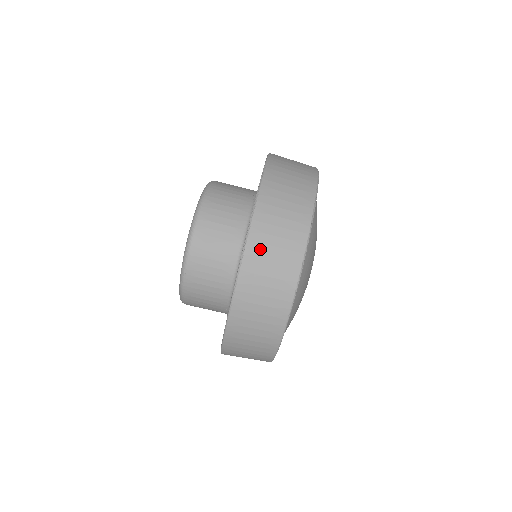
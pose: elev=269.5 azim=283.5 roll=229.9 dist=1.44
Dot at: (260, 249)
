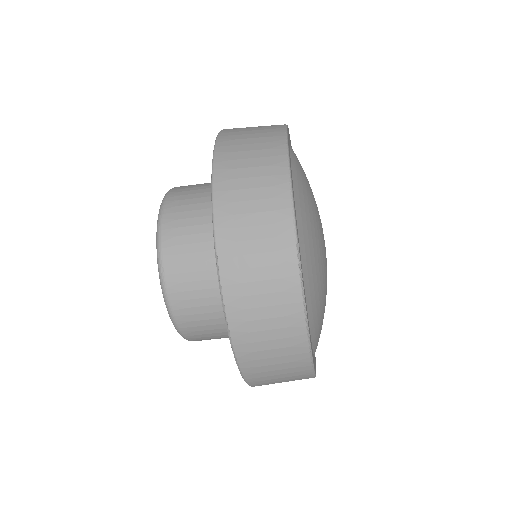
Dot at: (257, 364)
